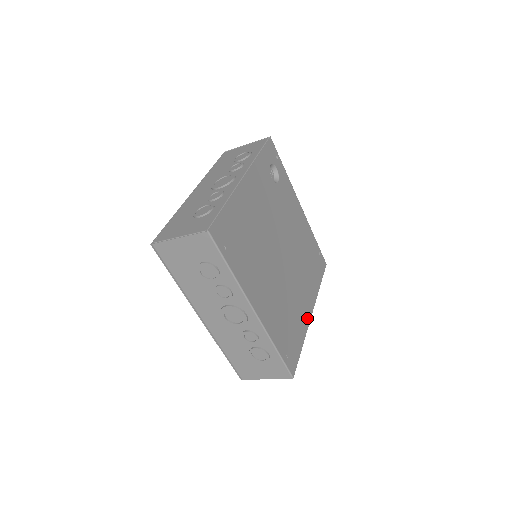
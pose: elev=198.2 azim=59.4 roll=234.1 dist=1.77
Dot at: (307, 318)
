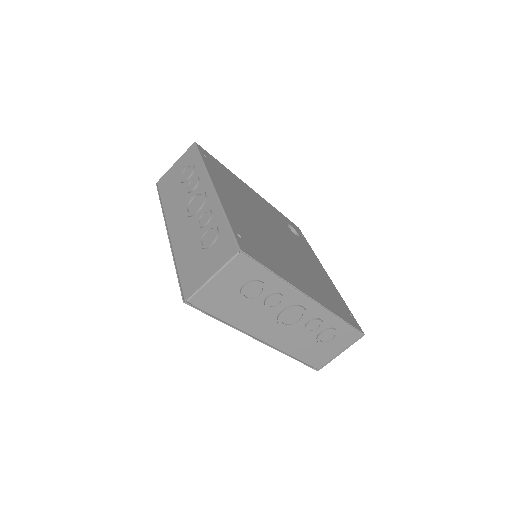
Dot at: (299, 286)
